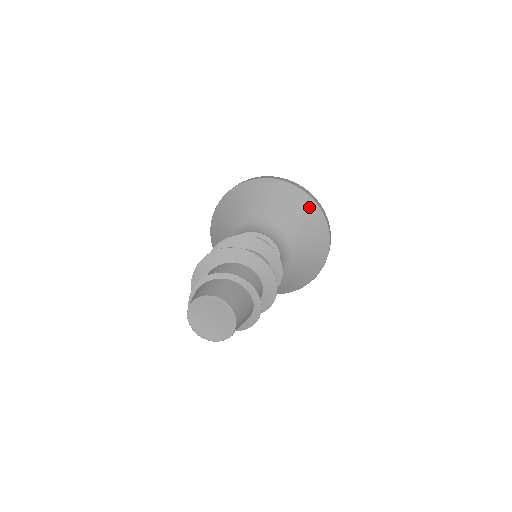
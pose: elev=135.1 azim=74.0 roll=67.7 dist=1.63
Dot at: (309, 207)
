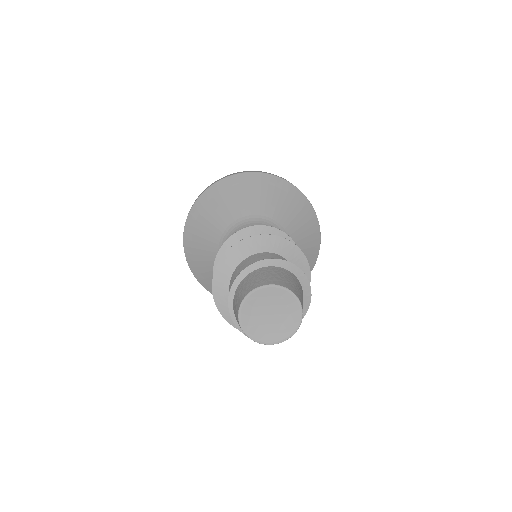
Dot at: (293, 194)
